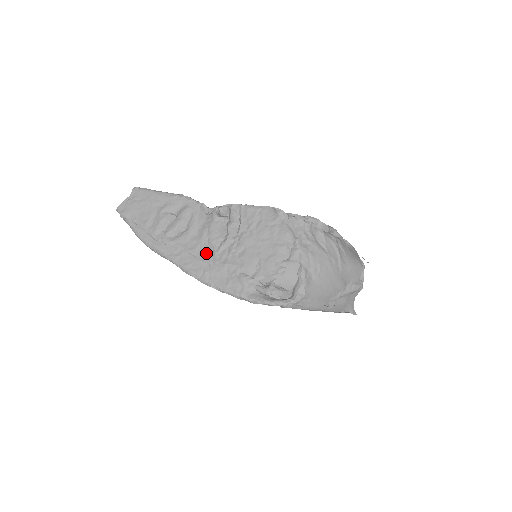
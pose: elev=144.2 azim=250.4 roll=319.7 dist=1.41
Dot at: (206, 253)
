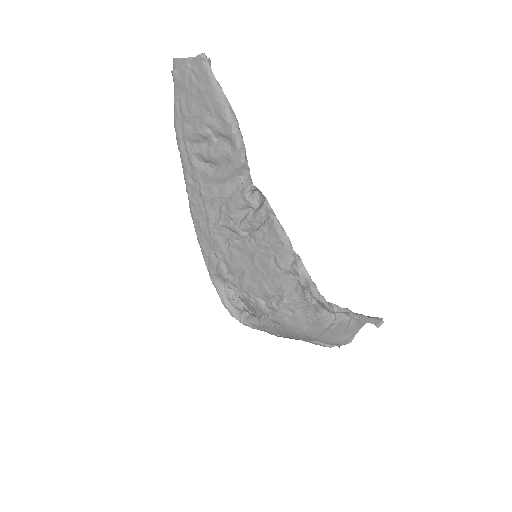
Dot at: (212, 213)
